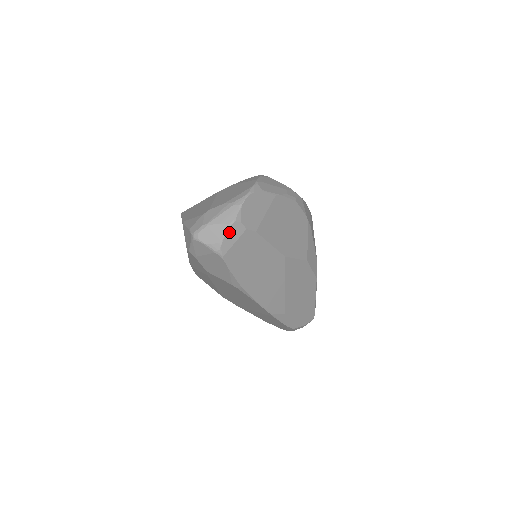
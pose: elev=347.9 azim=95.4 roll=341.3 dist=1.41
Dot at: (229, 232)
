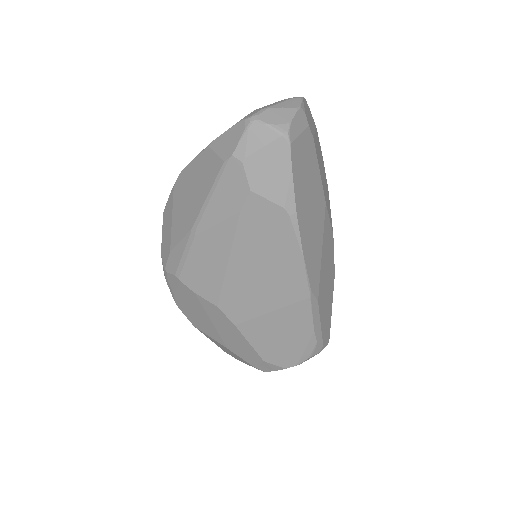
Dot at: (296, 116)
